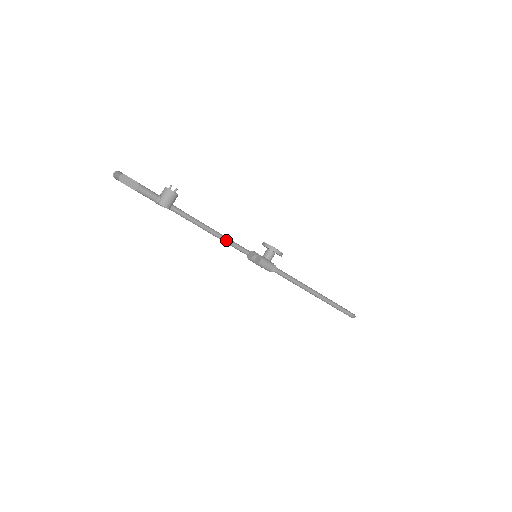
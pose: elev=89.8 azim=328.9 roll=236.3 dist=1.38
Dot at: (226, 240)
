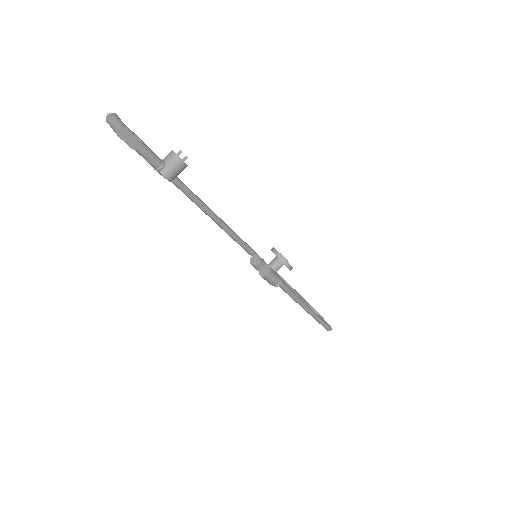
Dot at: (226, 228)
